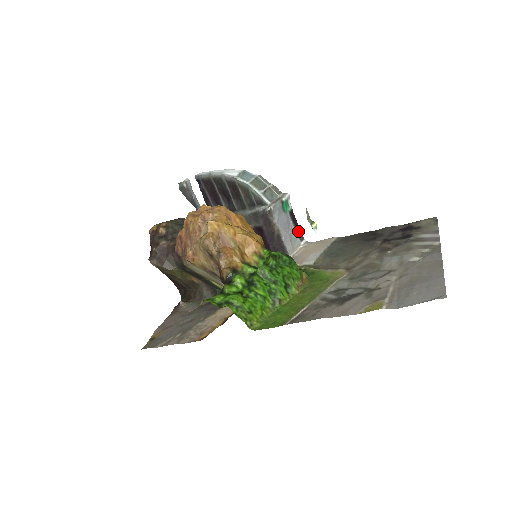
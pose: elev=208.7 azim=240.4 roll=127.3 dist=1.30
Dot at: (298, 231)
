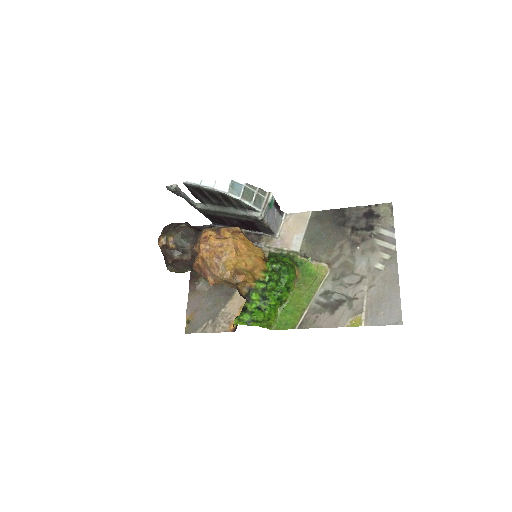
Dot at: (279, 210)
